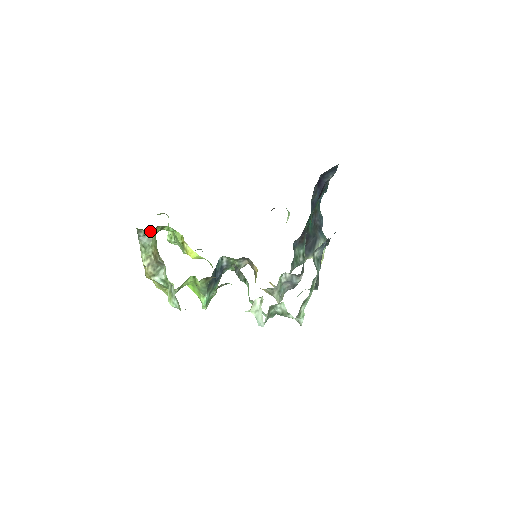
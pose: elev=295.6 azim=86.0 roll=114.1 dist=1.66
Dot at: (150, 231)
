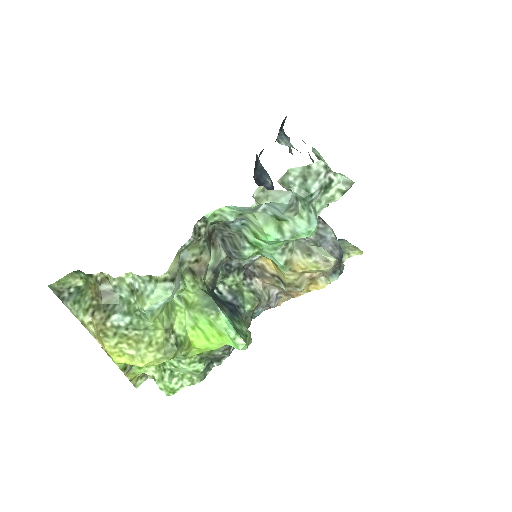
Dot at: (75, 283)
